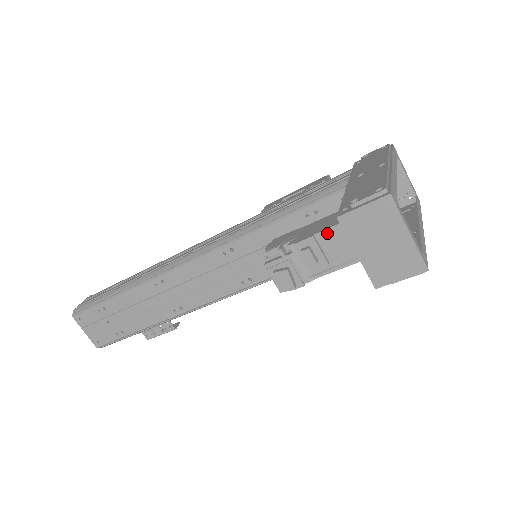
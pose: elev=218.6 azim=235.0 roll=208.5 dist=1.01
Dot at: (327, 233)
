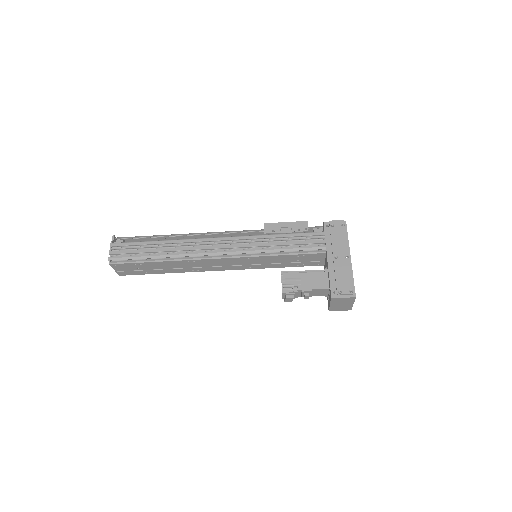
Dot at: (318, 290)
